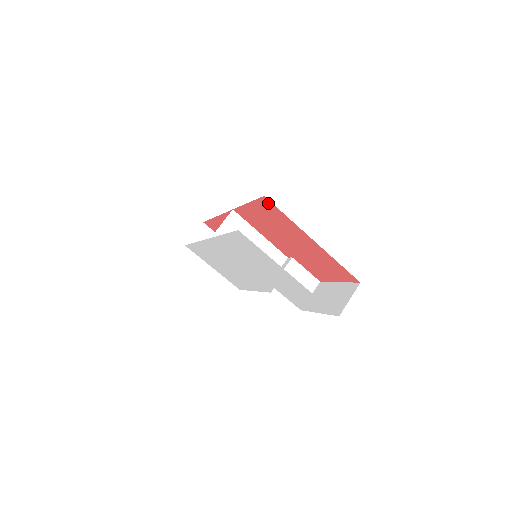
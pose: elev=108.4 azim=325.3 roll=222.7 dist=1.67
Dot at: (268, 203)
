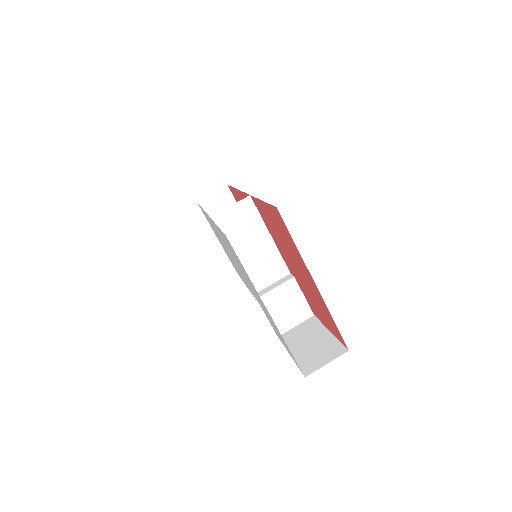
Dot at: (279, 216)
